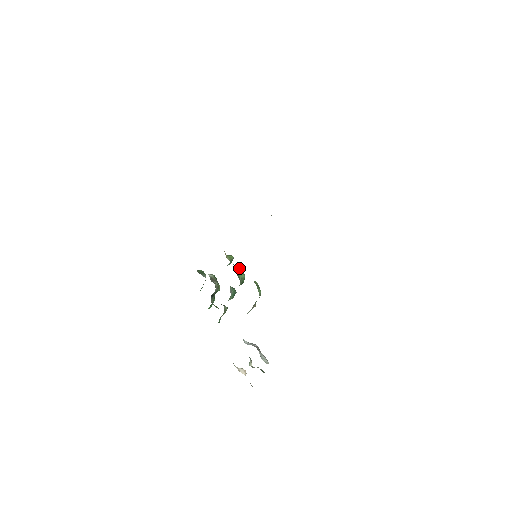
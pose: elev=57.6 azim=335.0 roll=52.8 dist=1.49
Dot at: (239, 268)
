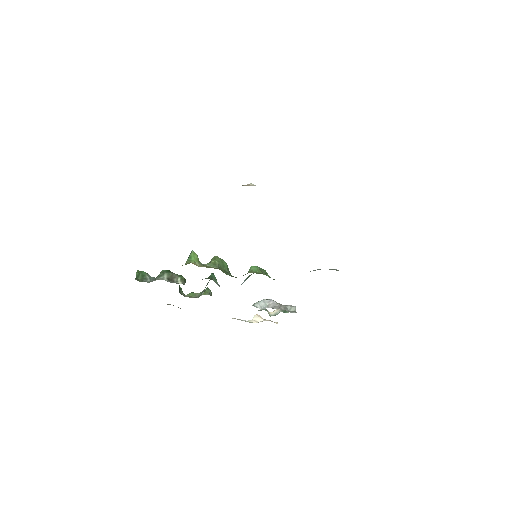
Dot at: (218, 263)
